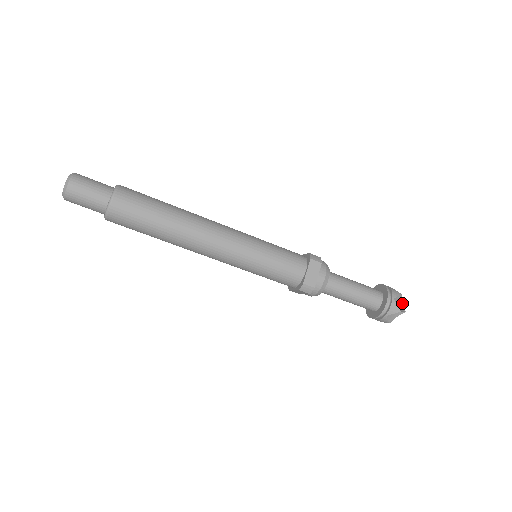
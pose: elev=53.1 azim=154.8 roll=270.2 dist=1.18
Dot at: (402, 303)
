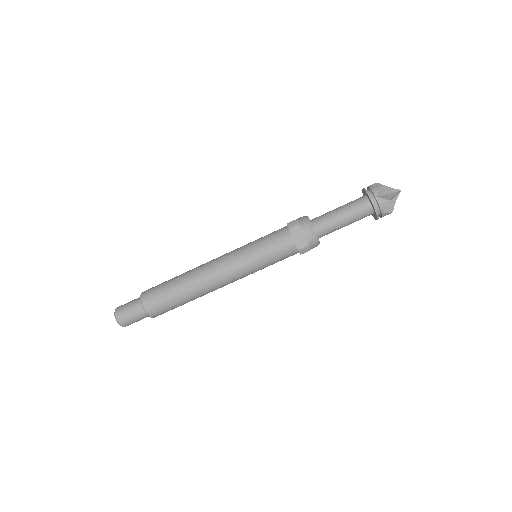
Dot at: (390, 189)
